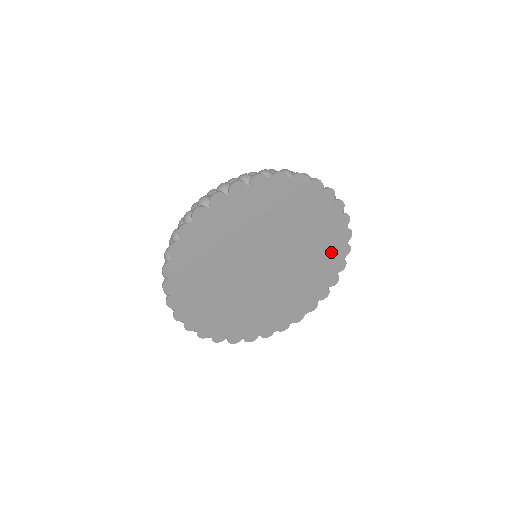
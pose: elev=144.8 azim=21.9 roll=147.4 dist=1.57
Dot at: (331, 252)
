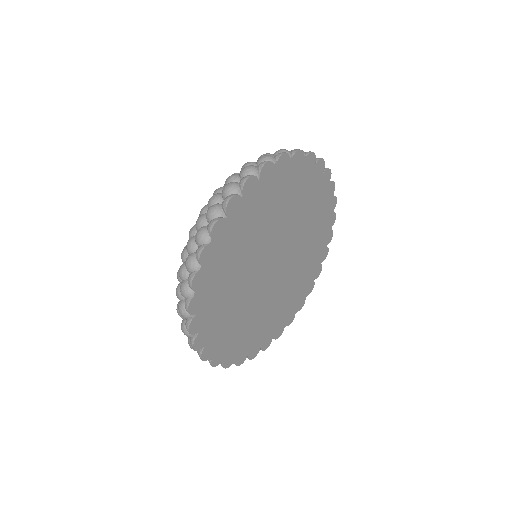
Dot at: (322, 226)
